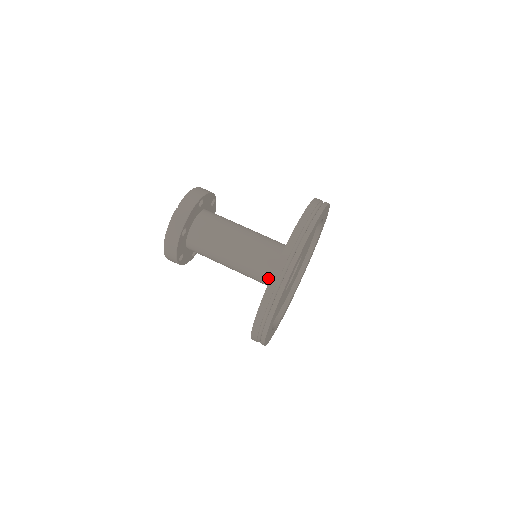
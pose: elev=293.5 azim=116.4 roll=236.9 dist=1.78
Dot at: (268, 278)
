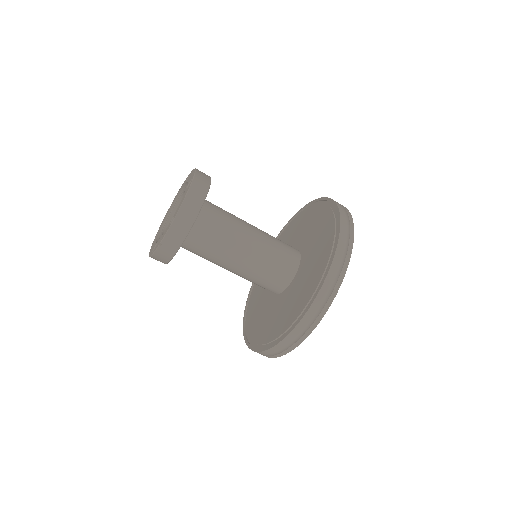
Dot at: occluded
